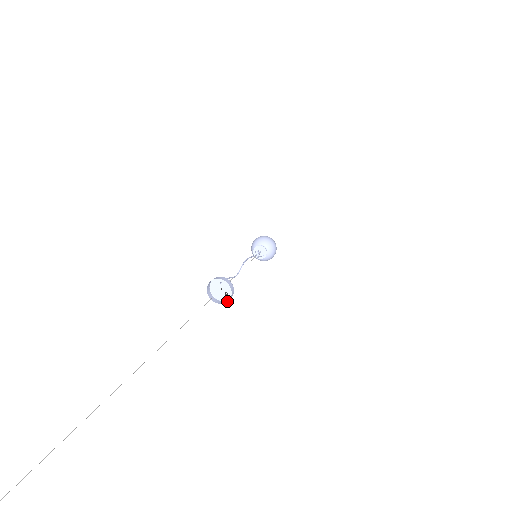
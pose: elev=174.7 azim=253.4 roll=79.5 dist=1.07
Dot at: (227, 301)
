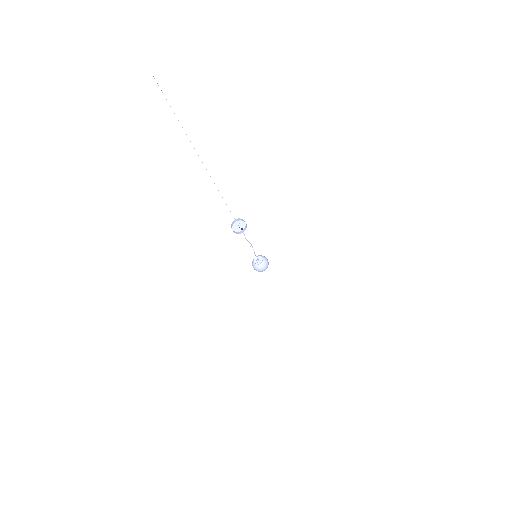
Dot at: (243, 230)
